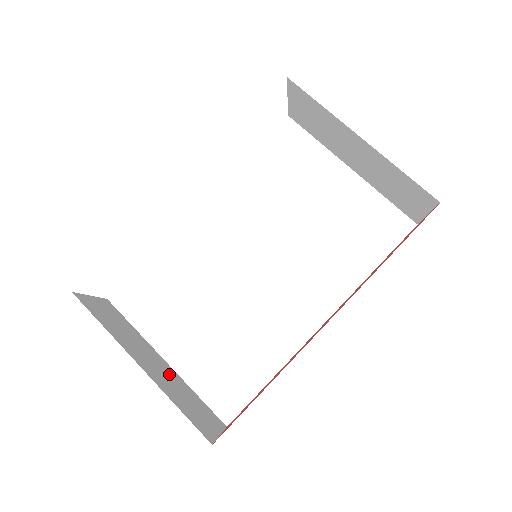
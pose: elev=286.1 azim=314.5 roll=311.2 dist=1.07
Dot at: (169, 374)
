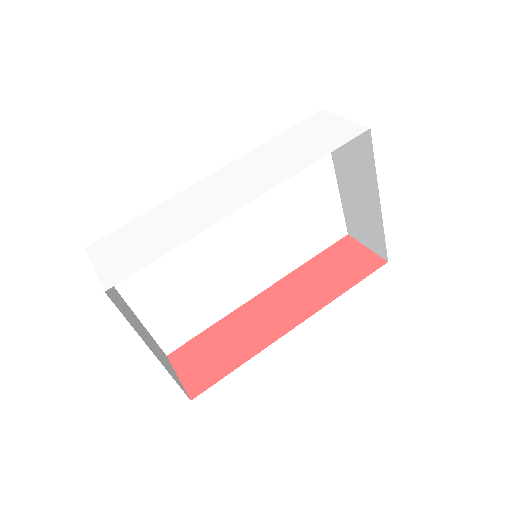
Dot at: (145, 331)
